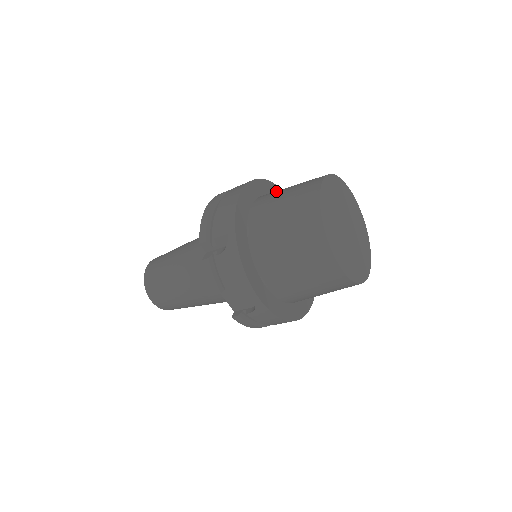
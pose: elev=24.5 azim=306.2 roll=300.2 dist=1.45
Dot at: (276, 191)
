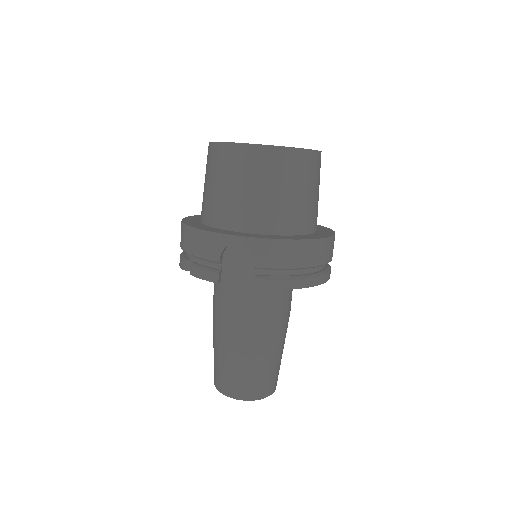
Dot at: occluded
